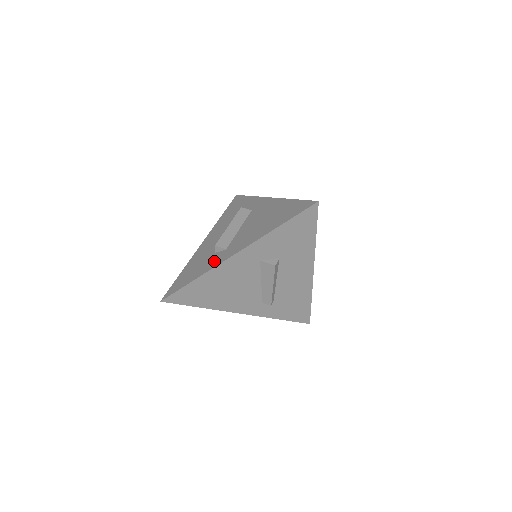
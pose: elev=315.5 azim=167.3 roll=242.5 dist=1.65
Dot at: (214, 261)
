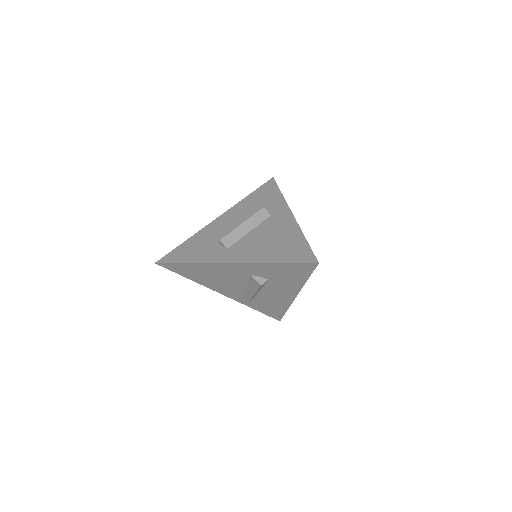
Dot at: (212, 255)
